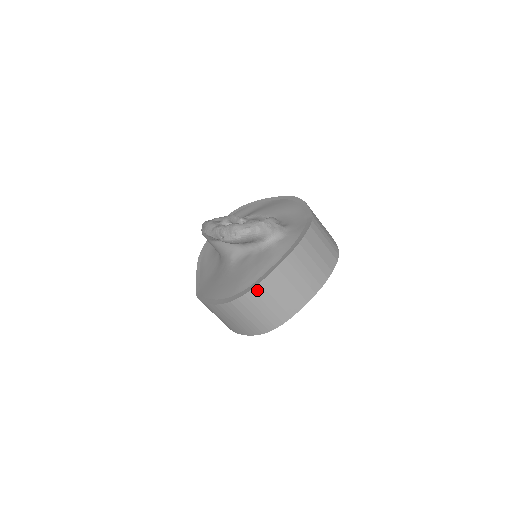
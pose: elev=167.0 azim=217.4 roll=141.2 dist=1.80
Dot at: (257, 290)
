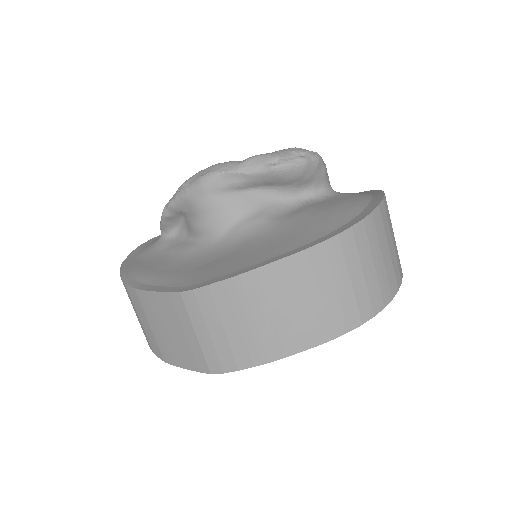
Dot at: (376, 216)
